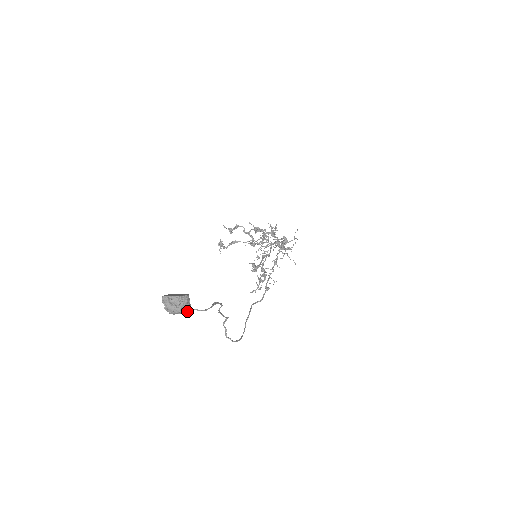
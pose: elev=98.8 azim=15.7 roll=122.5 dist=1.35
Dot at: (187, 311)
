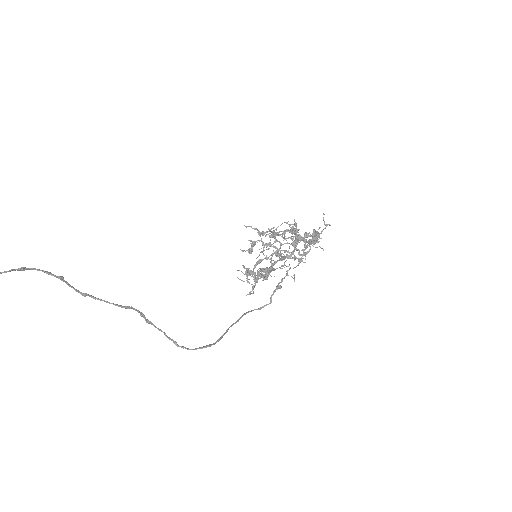
Dot at: out of frame
